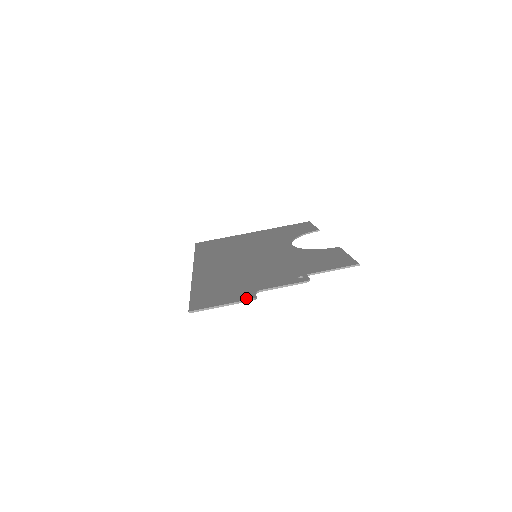
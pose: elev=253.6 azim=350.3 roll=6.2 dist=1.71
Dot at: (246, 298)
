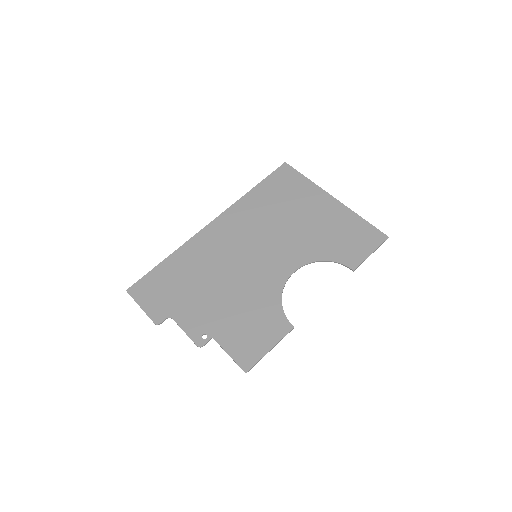
Dot at: (154, 318)
